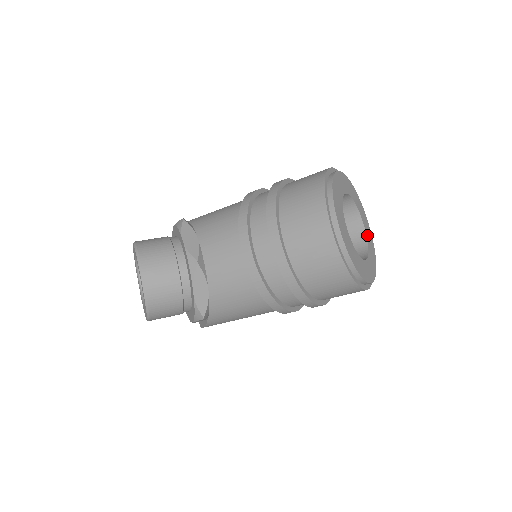
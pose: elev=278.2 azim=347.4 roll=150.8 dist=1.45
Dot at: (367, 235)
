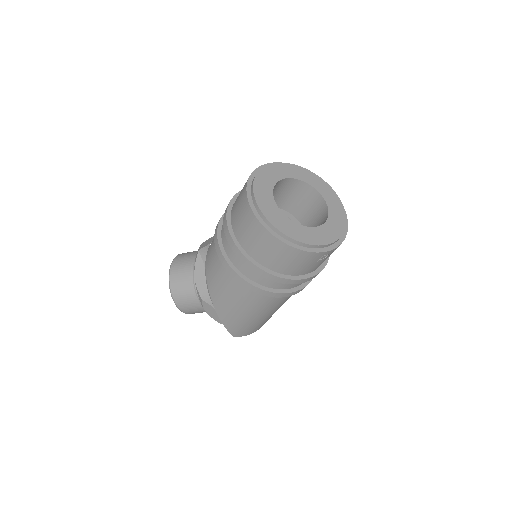
Dot at: (331, 218)
